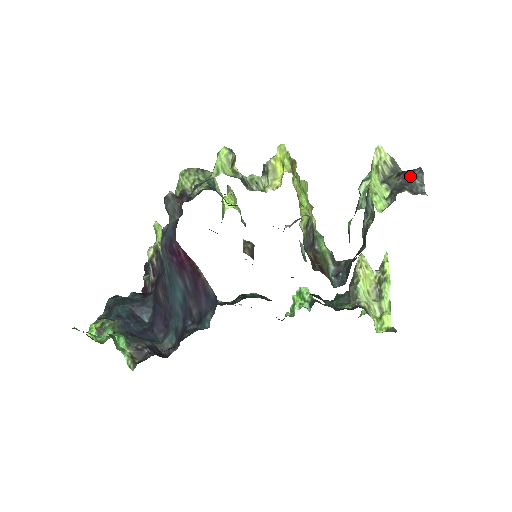
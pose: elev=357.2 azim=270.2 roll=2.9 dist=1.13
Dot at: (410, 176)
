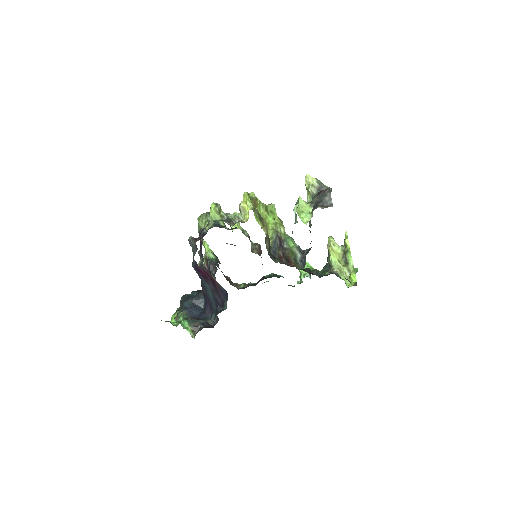
Dot at: (323, 195)
